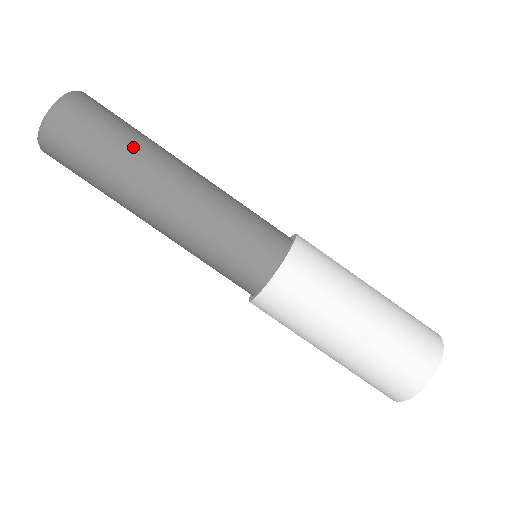
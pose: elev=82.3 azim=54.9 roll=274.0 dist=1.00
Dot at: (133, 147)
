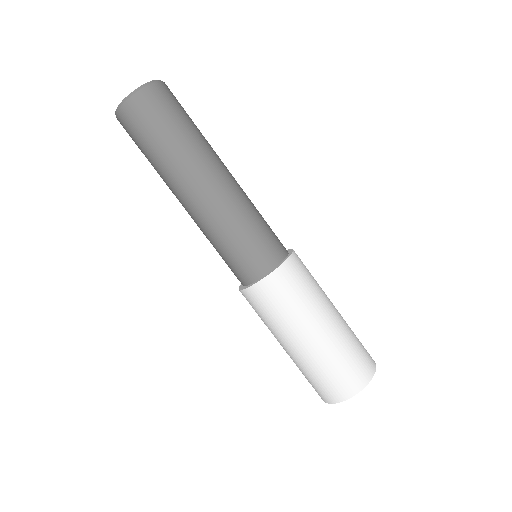
Dot at: (195, 138)
